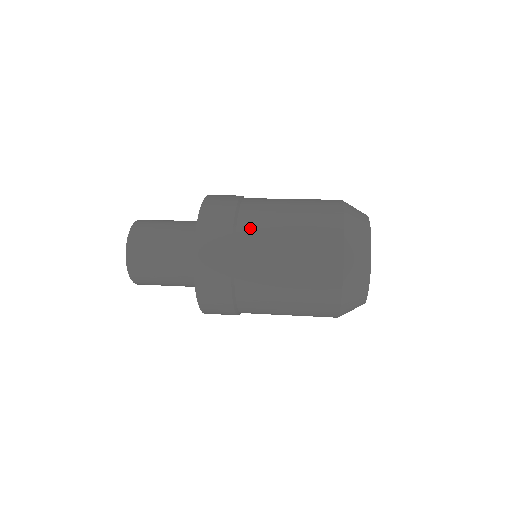
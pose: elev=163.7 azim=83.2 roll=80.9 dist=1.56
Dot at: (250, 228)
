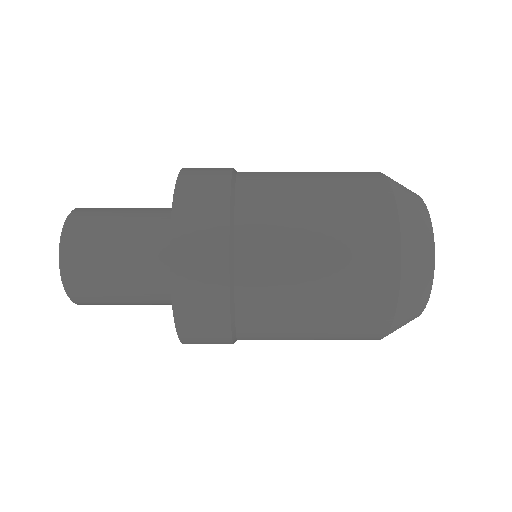
Dot at: (256, 285)
